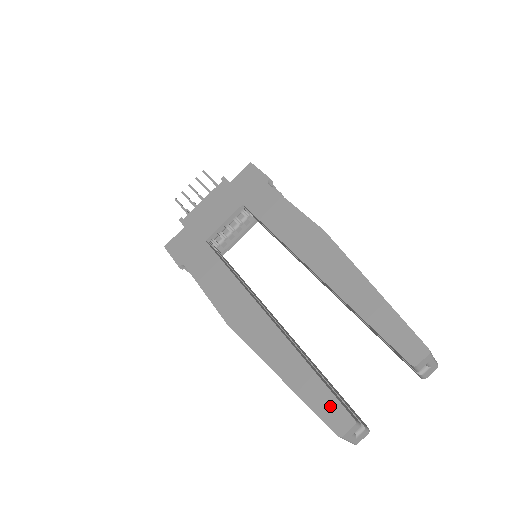
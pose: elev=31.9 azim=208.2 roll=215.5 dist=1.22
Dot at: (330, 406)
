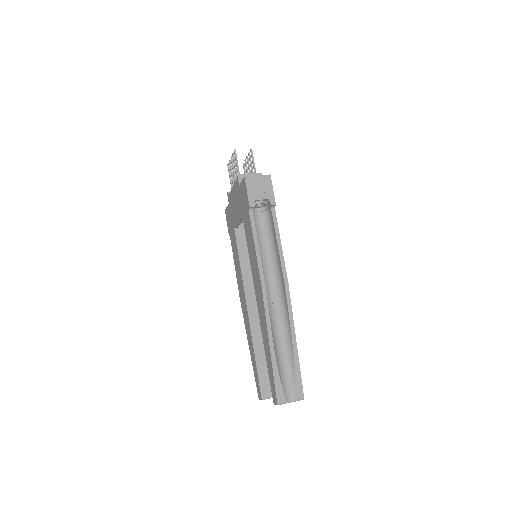
Dot at: (258, 384)
